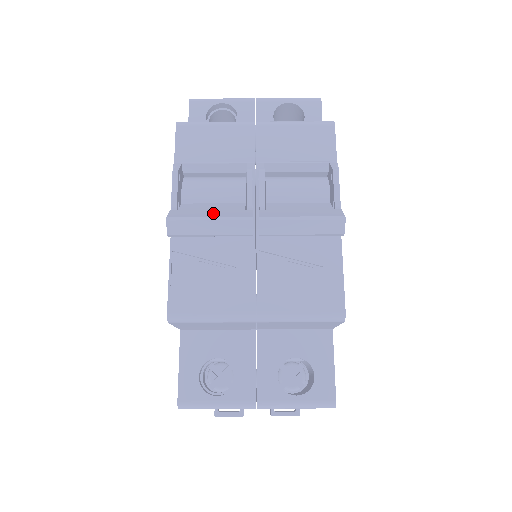
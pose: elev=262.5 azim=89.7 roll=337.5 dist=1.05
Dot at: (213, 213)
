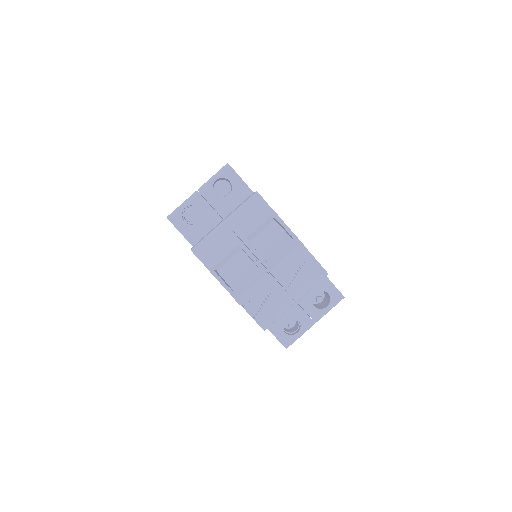
Dot at: (250, 282)
